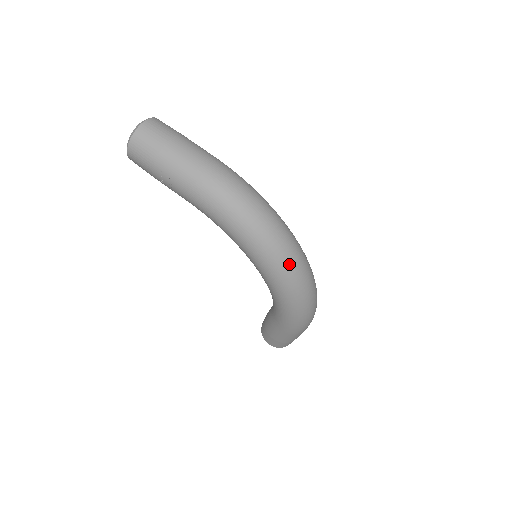
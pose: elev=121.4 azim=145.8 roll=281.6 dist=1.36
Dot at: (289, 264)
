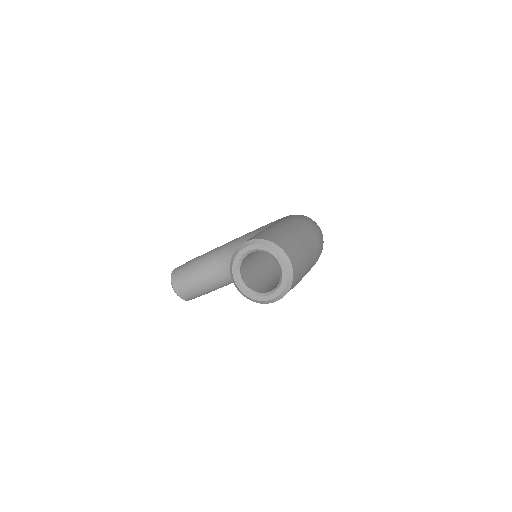
Dot at: occluded
